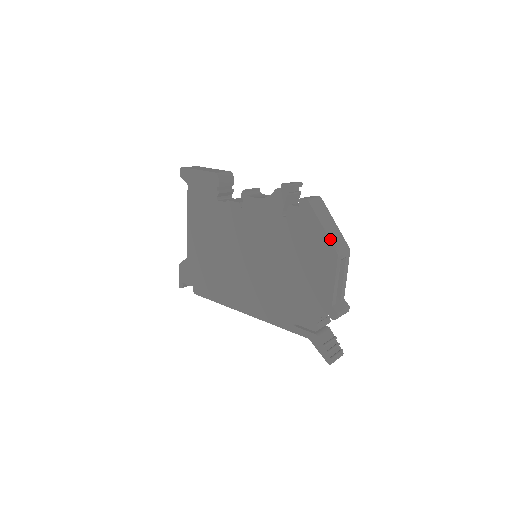
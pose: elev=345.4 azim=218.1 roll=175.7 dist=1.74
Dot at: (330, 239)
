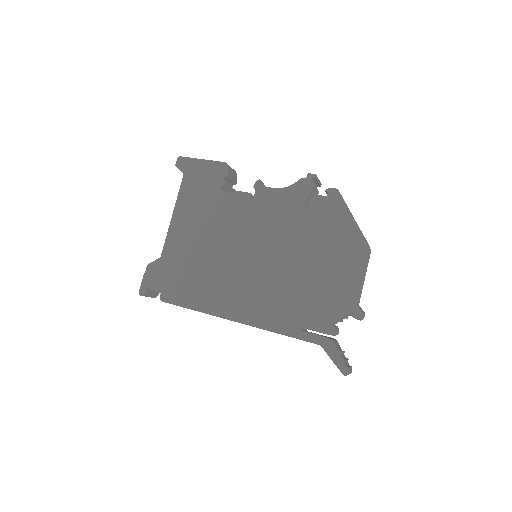
Dot at: occluded
